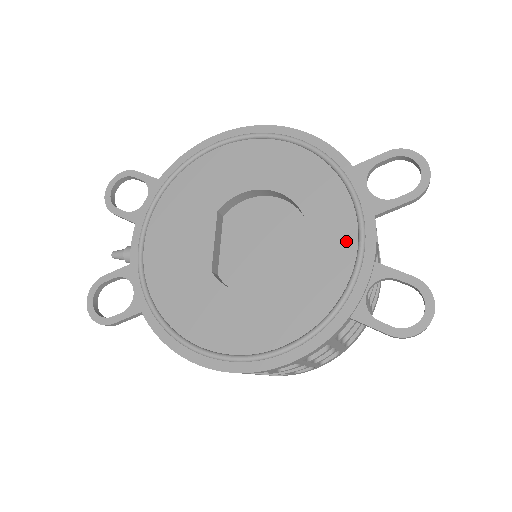
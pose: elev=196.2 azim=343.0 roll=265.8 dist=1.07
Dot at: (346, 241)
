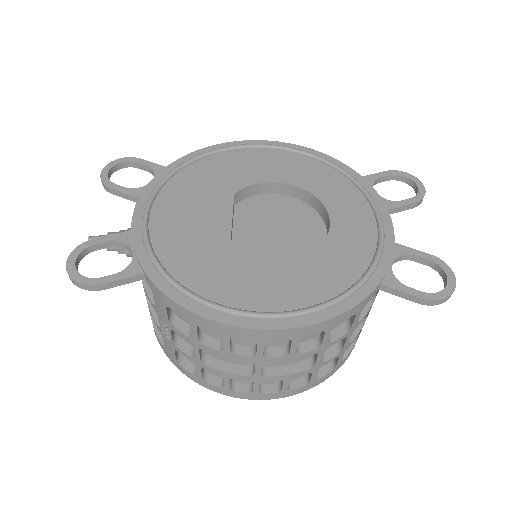
Dot at: (366, 224)
